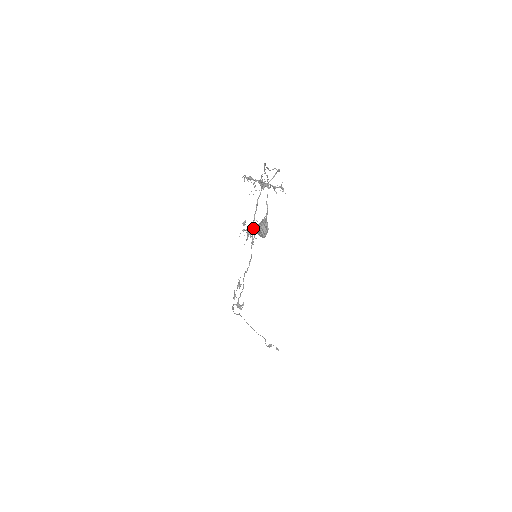
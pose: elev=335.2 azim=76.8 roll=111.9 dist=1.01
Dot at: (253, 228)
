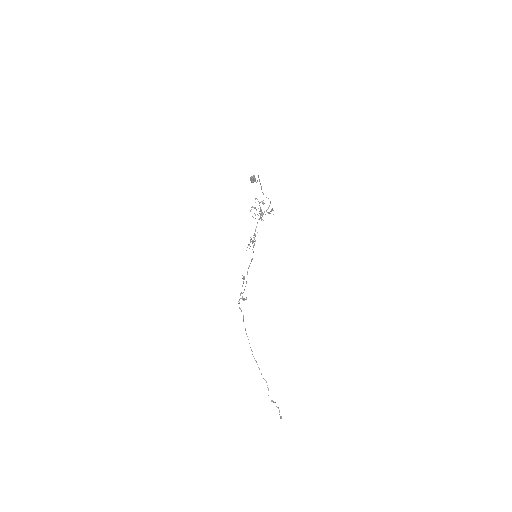
Dot at: (254, 235)
